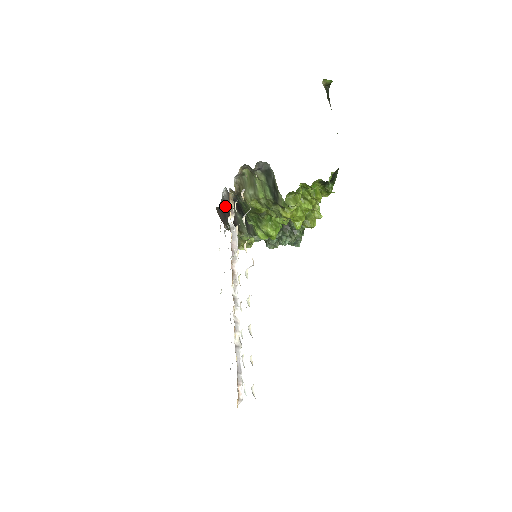
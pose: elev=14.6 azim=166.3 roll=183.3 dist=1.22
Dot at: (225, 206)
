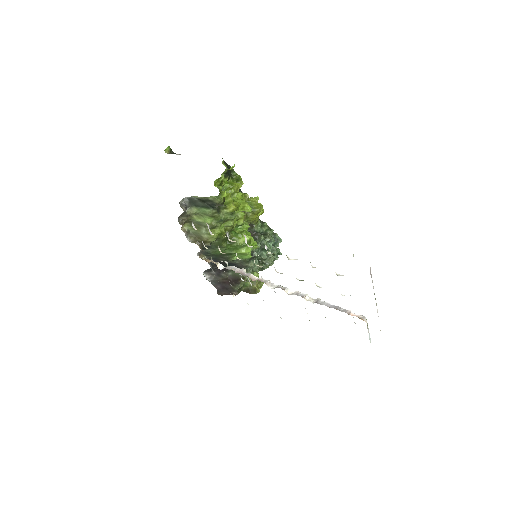
Dot at: (218, 283)
